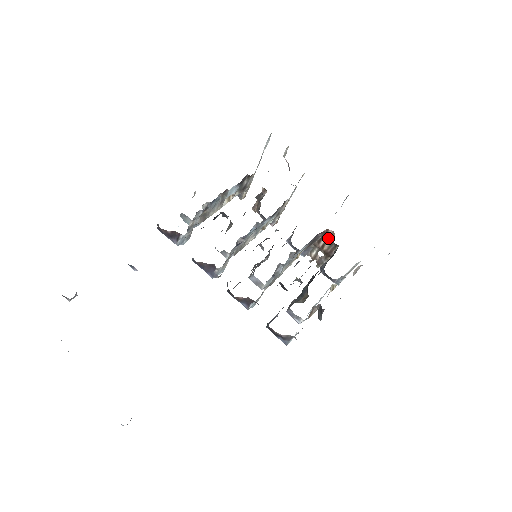
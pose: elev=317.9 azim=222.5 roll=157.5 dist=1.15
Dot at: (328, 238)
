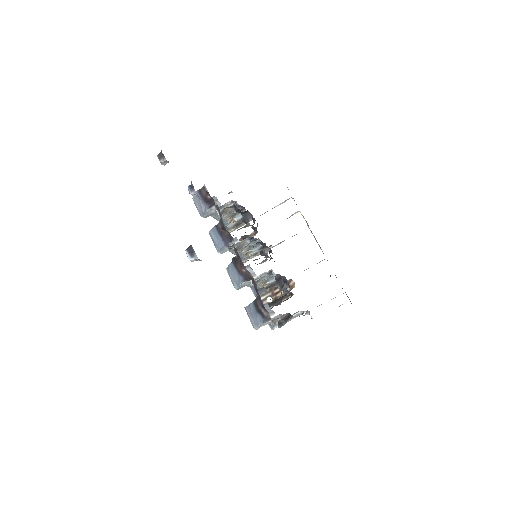
Dot at: occluded
